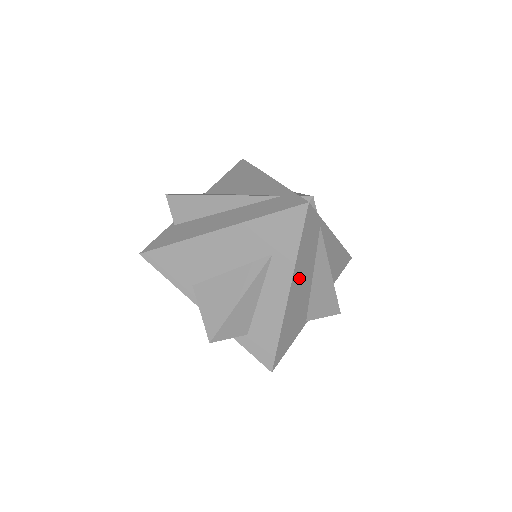
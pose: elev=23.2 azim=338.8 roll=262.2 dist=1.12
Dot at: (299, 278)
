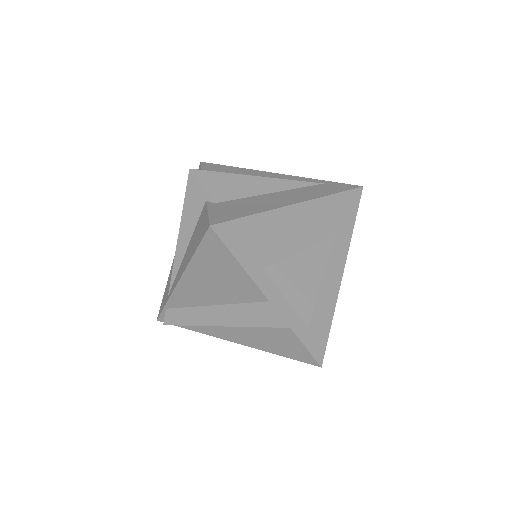
Dot at: occluded
